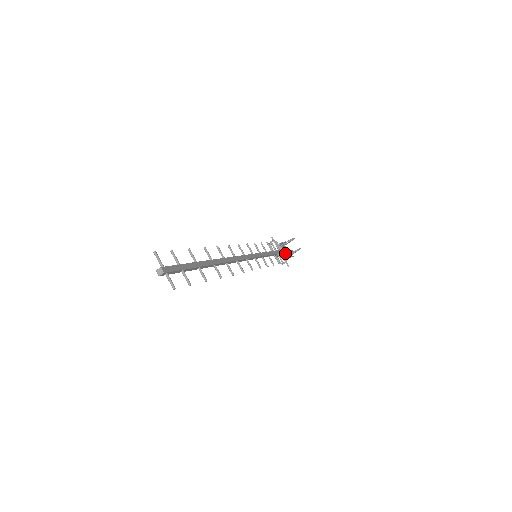
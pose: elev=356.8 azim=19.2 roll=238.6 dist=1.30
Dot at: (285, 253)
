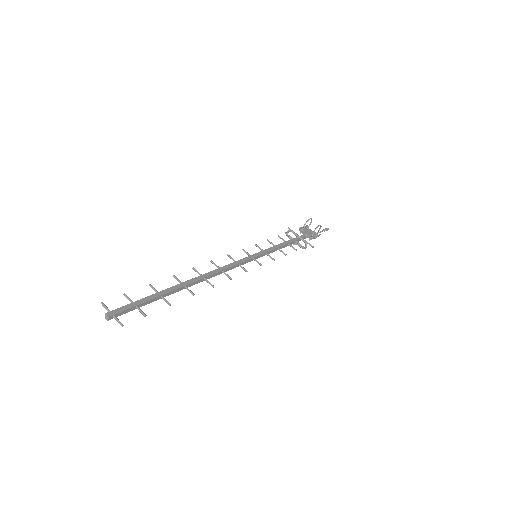
Dot at: (308, 236)
